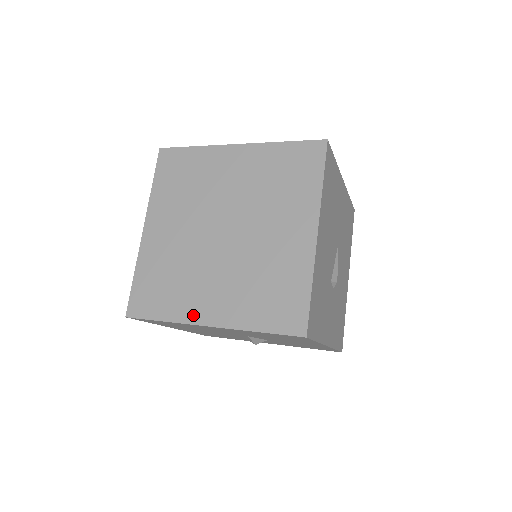
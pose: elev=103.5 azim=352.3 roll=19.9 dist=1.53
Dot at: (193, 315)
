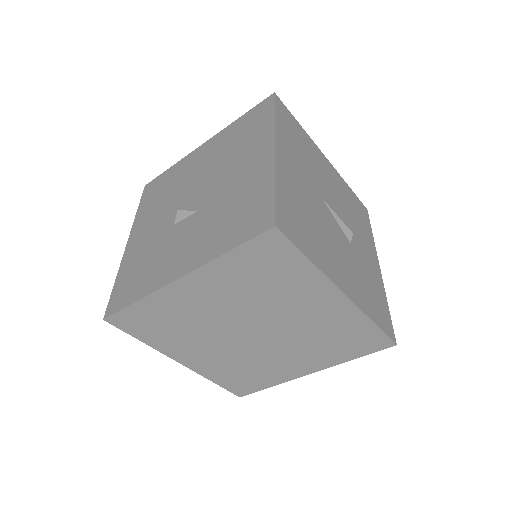
Dot at: (291, 376)
